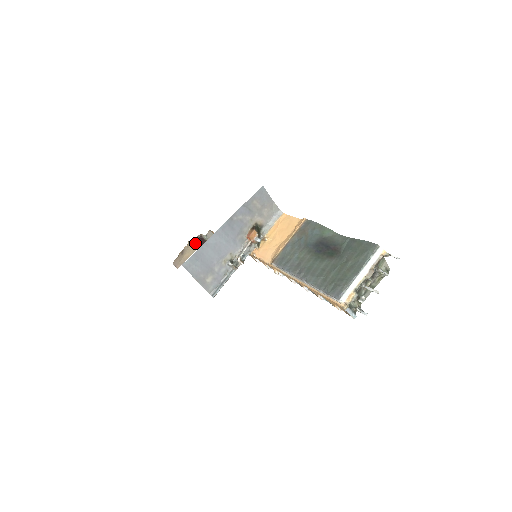
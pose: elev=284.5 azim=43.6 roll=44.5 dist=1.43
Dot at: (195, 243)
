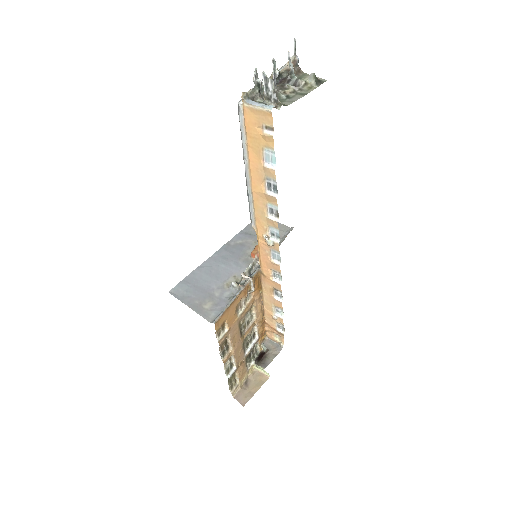
Dot at: (255, 361)
